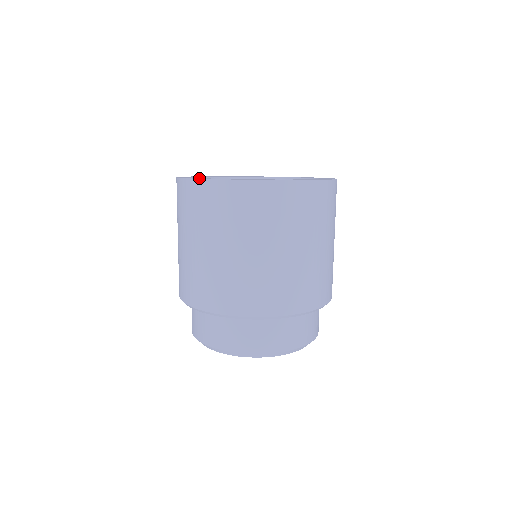
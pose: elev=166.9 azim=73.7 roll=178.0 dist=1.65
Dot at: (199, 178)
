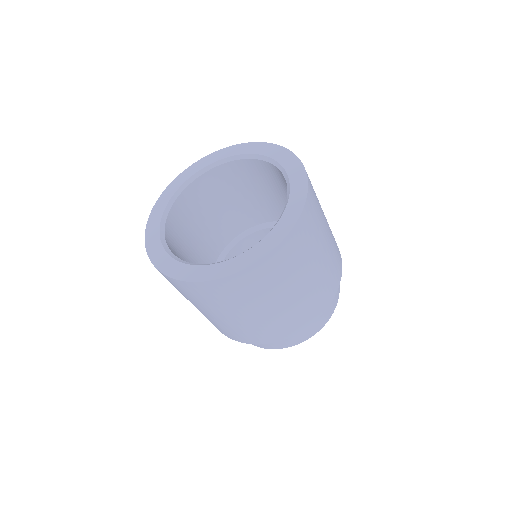
Dot at: (150, 231)
